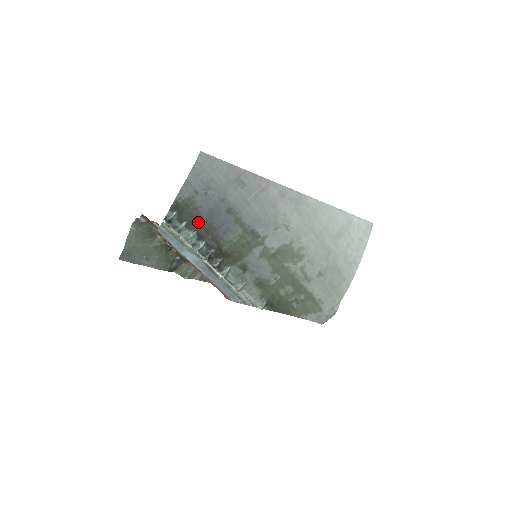
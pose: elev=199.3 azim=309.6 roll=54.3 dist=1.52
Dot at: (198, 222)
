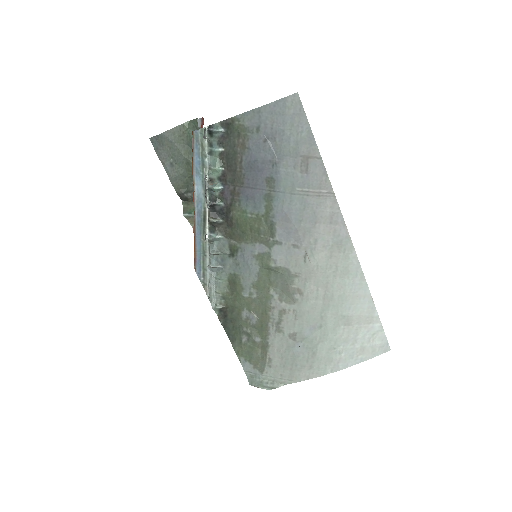
Dot at: (234, 162)
